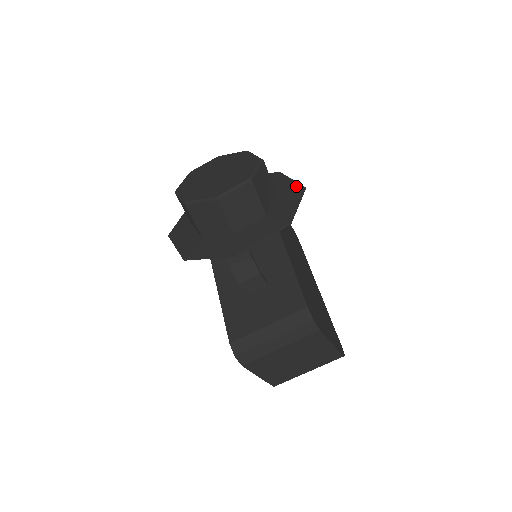
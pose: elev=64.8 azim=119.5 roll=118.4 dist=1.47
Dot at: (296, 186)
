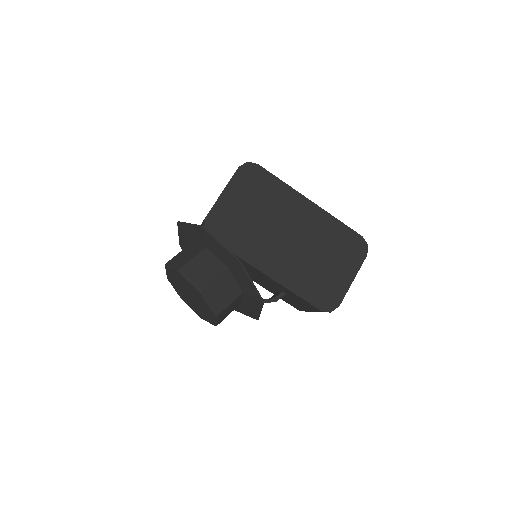
Dot at: (232, 259)
